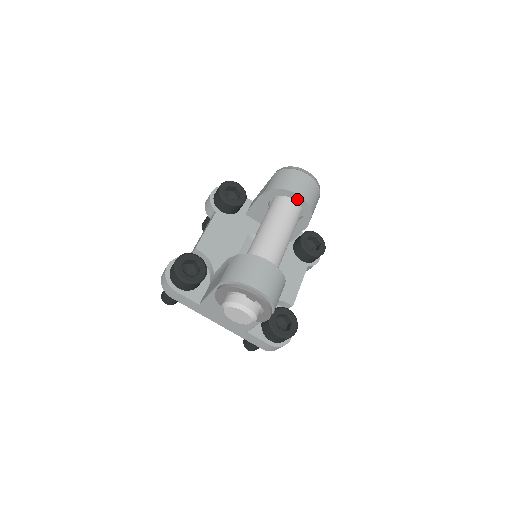
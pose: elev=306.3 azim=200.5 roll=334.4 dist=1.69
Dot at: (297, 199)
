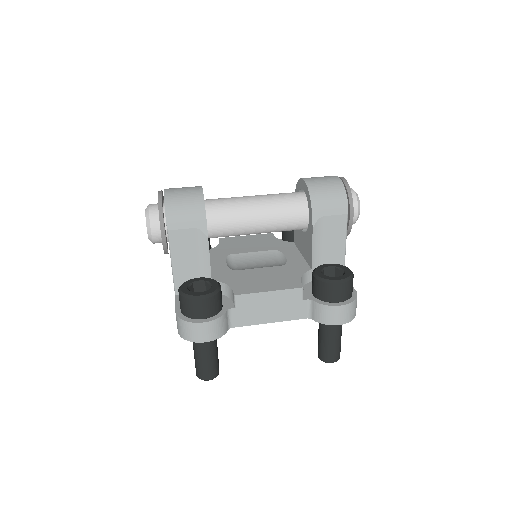
Dot at: (304, 187)
